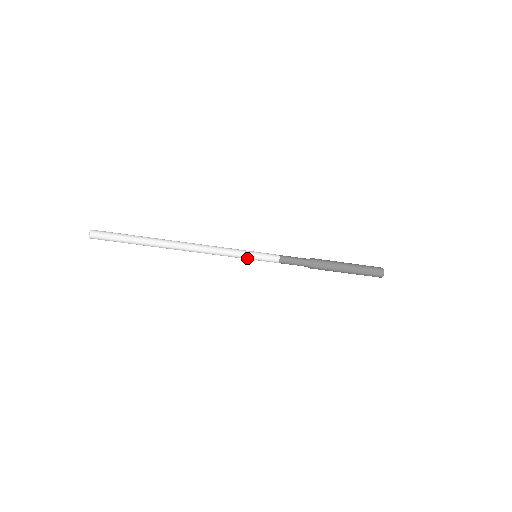
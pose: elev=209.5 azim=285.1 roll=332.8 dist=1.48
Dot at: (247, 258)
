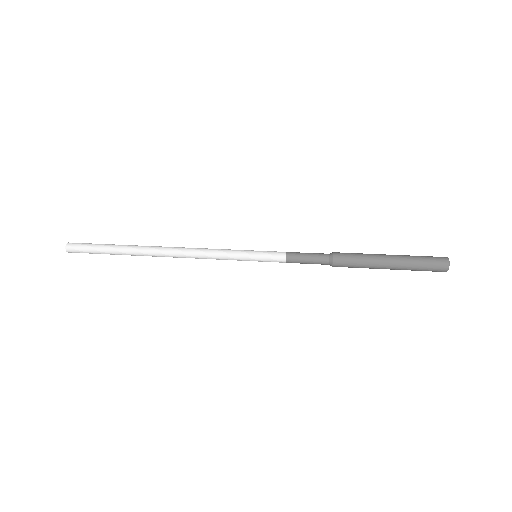
Dot at: (244, 260)
